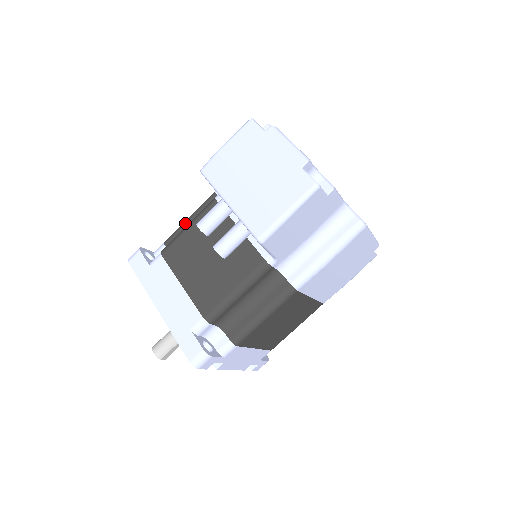
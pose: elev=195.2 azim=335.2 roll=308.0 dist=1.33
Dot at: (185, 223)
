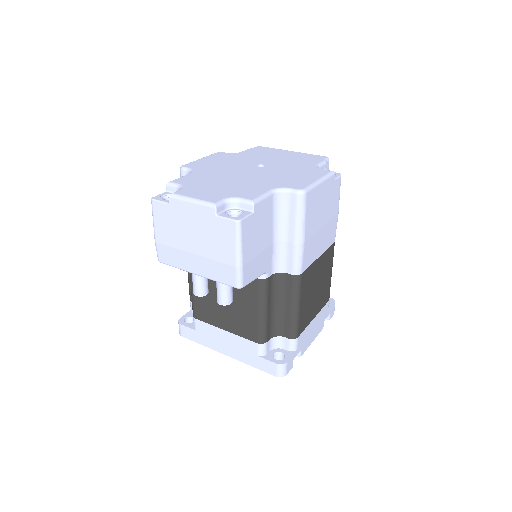
Dot at: (189, 278)
